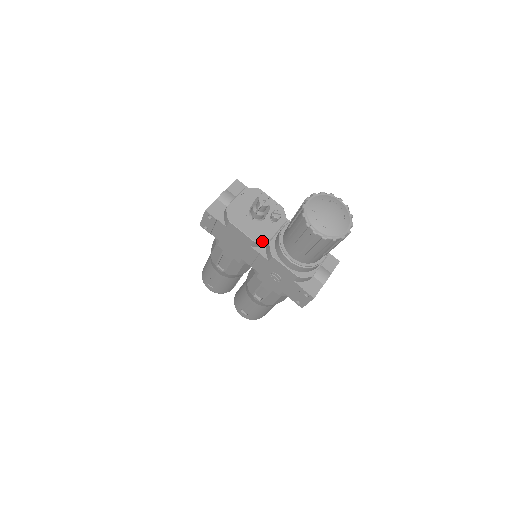
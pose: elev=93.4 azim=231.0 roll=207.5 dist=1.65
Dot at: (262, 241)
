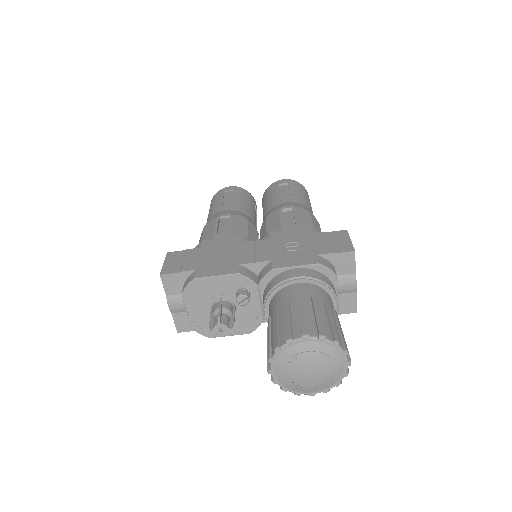
Dot at: (257, 327)
